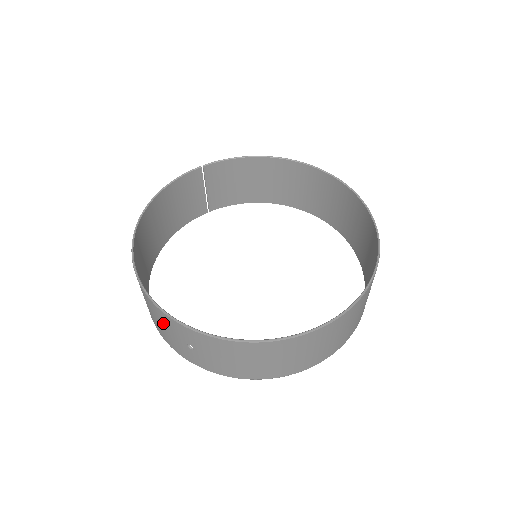
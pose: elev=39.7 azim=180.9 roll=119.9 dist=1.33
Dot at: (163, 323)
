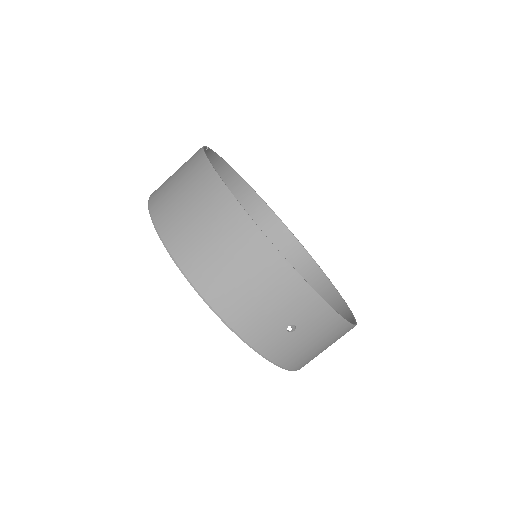
Dot at: (278, 298)
